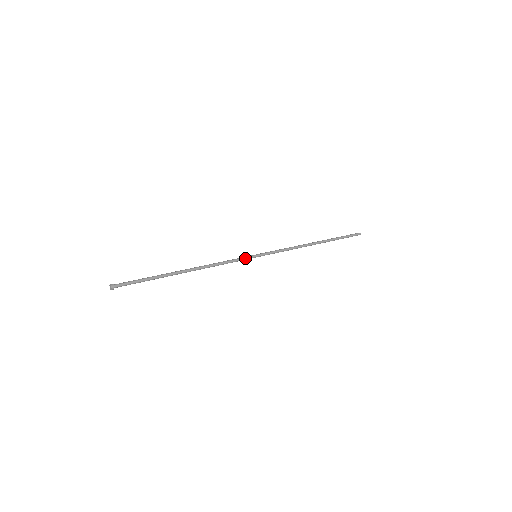
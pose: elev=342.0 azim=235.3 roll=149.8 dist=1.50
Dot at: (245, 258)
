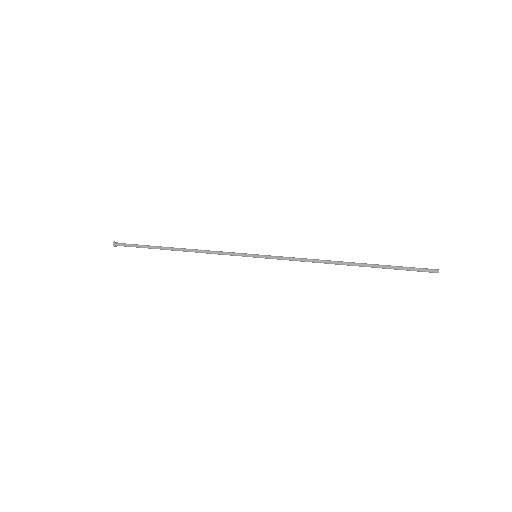
Dot at: (241, 254)
